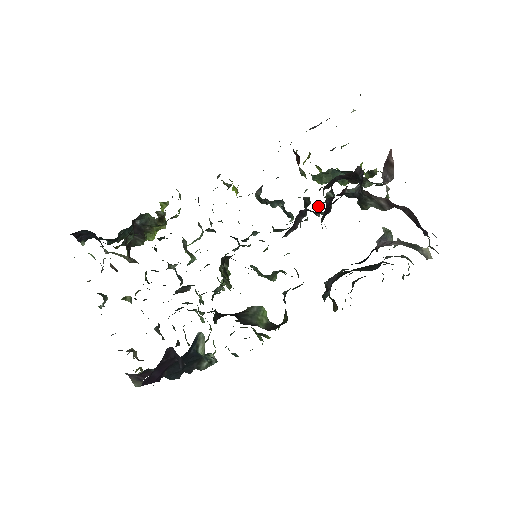
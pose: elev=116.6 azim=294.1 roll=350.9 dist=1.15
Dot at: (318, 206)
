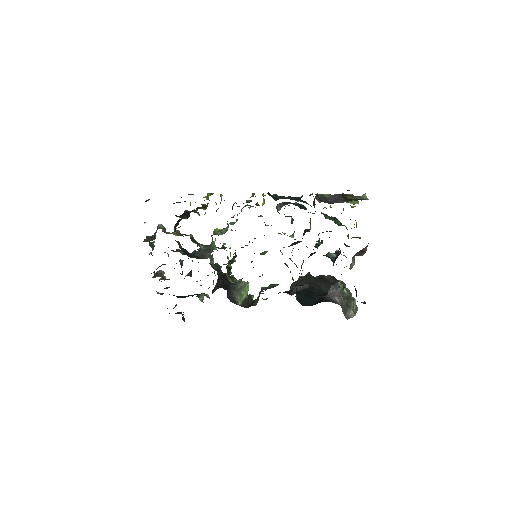
Dot at: occluded
